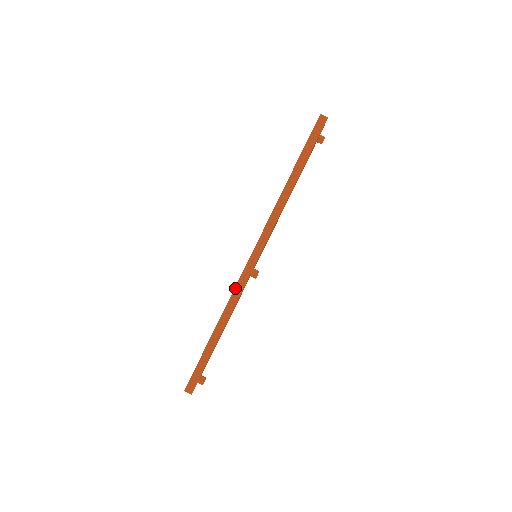
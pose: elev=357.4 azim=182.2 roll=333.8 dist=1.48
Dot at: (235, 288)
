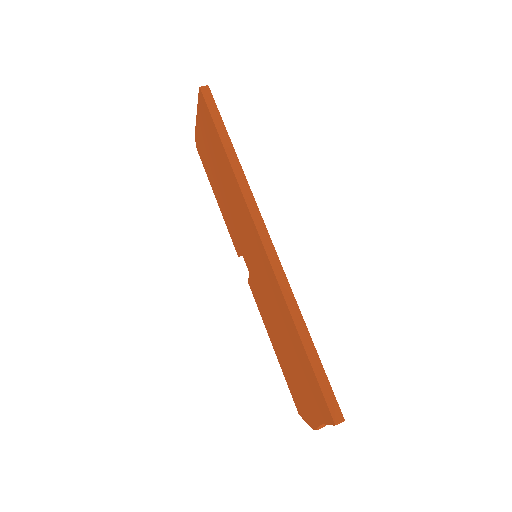
Dot at: (277, 280)
